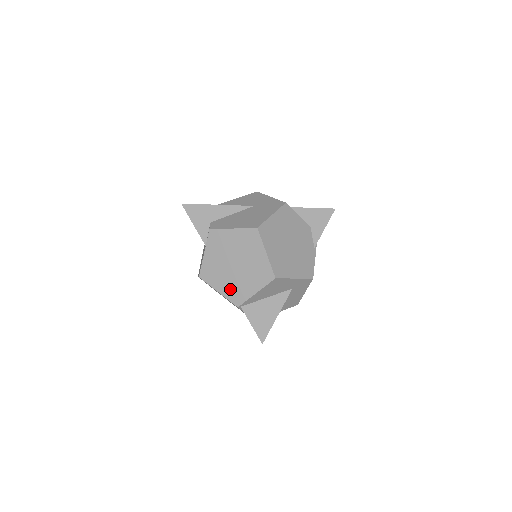
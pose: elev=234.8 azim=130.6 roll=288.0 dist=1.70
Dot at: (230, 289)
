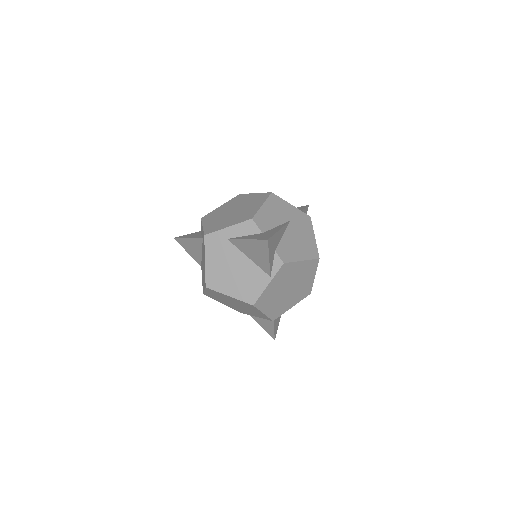
Dot at: (275, 309)
